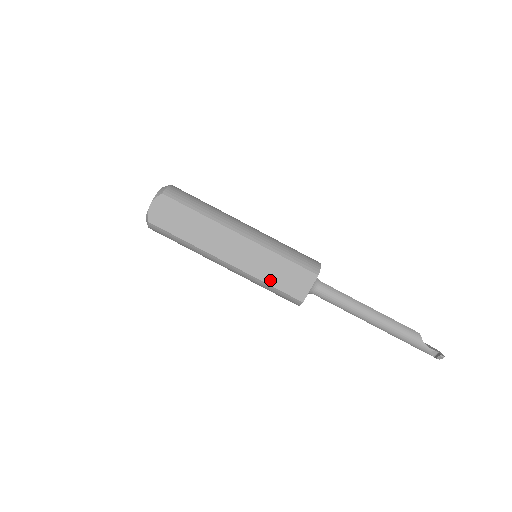
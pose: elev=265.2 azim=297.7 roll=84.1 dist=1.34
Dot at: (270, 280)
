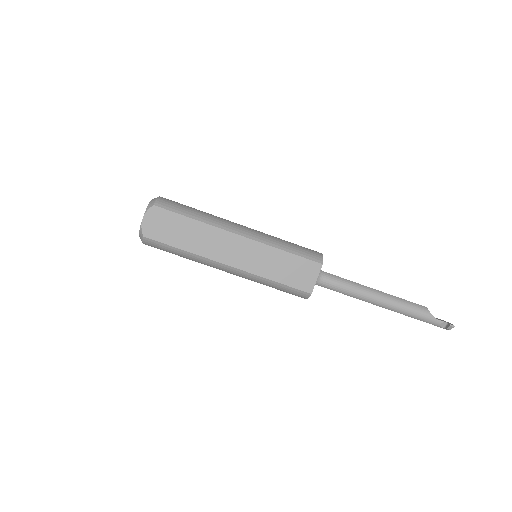
Dot at: (275, 277)
